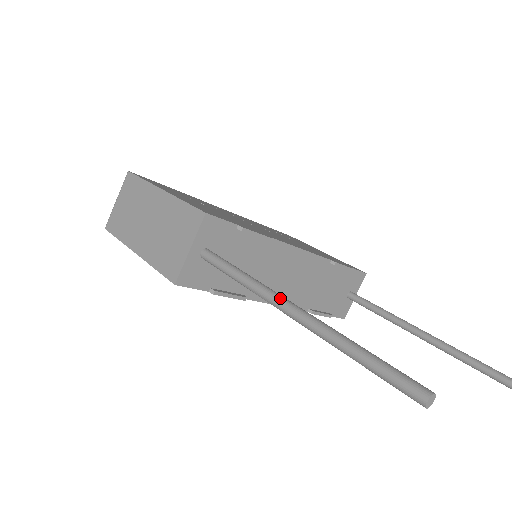
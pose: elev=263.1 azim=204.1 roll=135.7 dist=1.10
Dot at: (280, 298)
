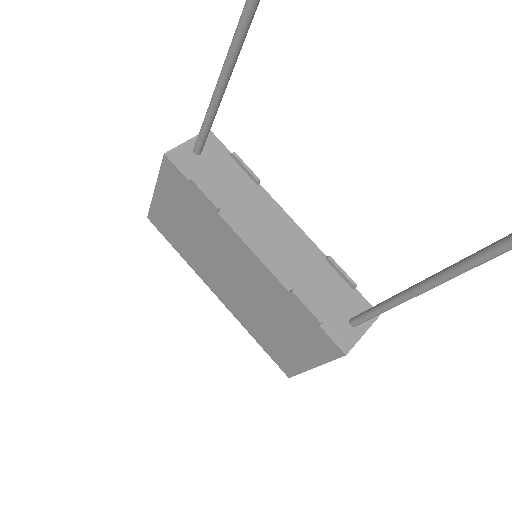
Dot at: occluded
